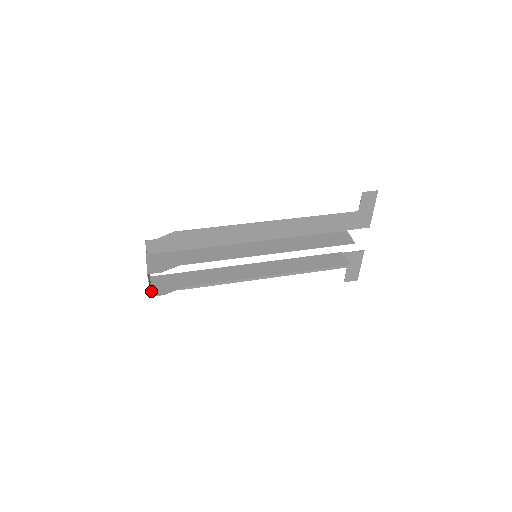
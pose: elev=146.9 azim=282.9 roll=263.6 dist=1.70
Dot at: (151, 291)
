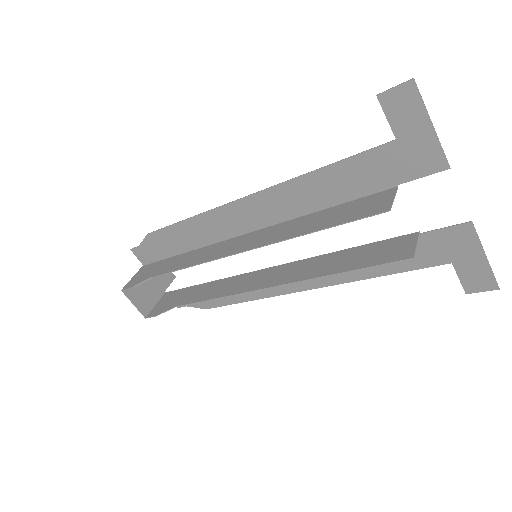
Dot at: (150, 311)
